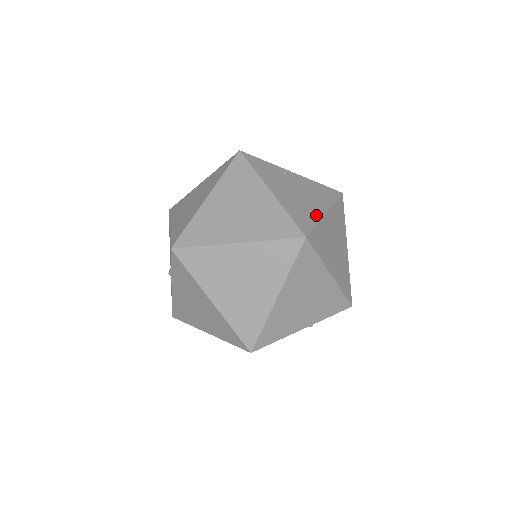
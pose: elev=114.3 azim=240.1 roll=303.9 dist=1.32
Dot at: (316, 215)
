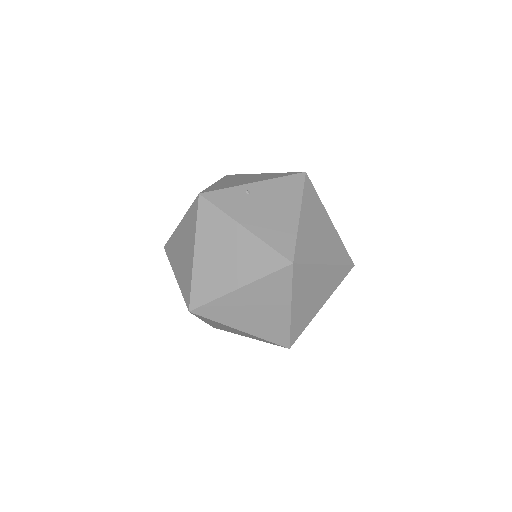
Dot at: (292, 226)
